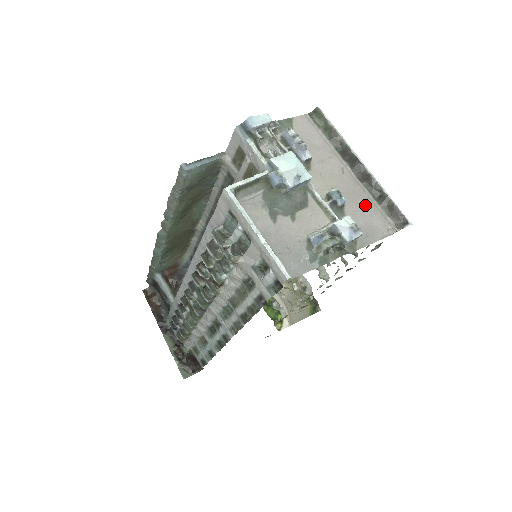
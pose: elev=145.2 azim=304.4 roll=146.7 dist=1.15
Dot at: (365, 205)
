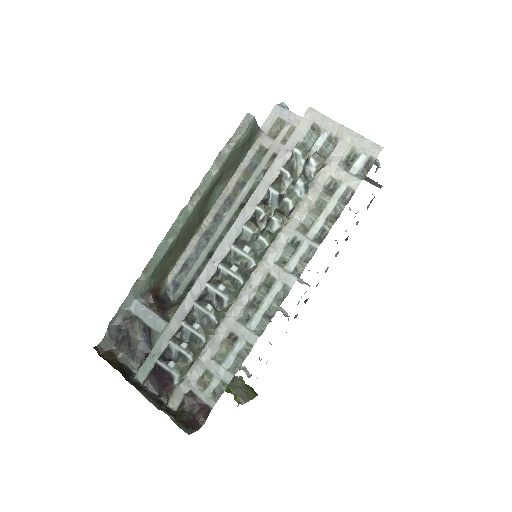
Dot at: occluded
